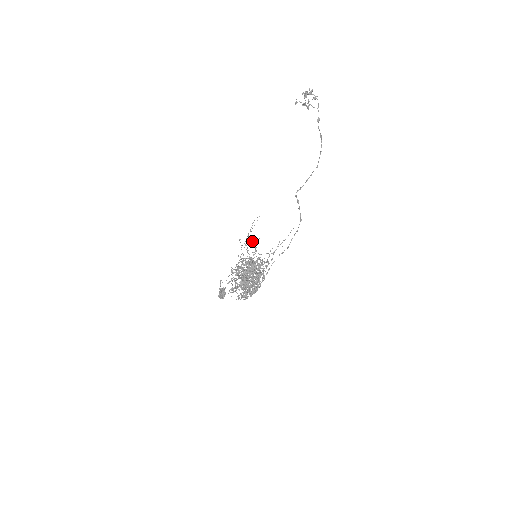
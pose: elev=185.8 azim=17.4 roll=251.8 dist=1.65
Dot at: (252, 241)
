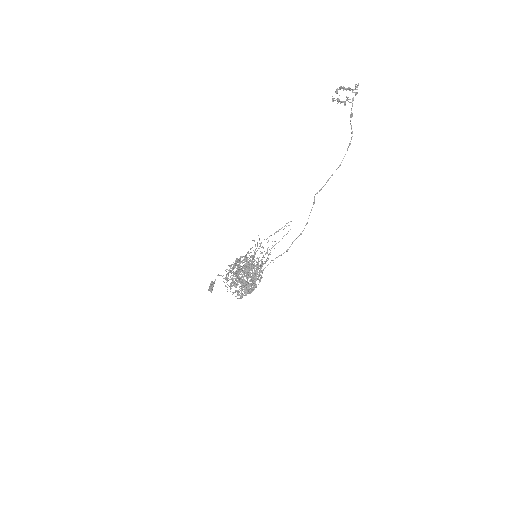
Dot at: occluded
